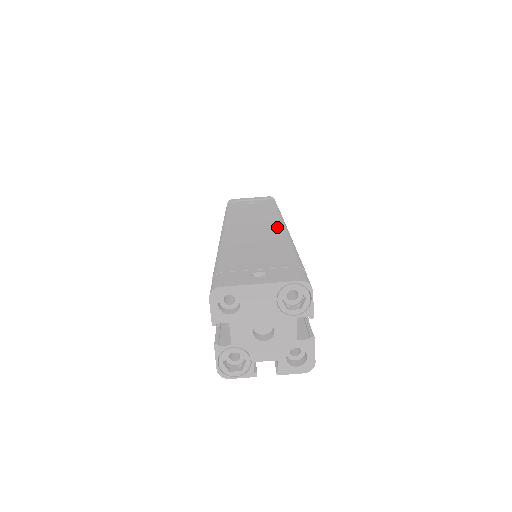
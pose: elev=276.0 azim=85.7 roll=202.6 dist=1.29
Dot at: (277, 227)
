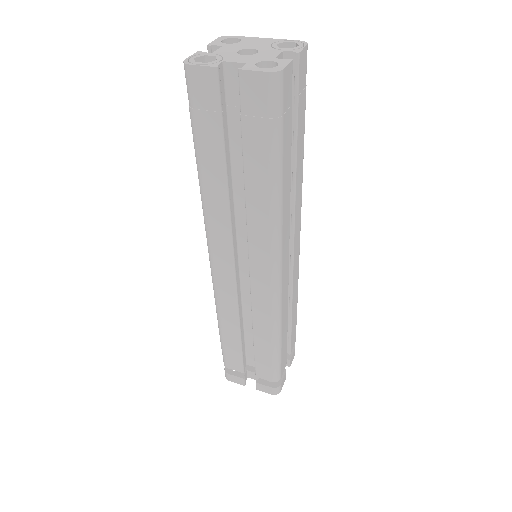
Dot at: occluded
